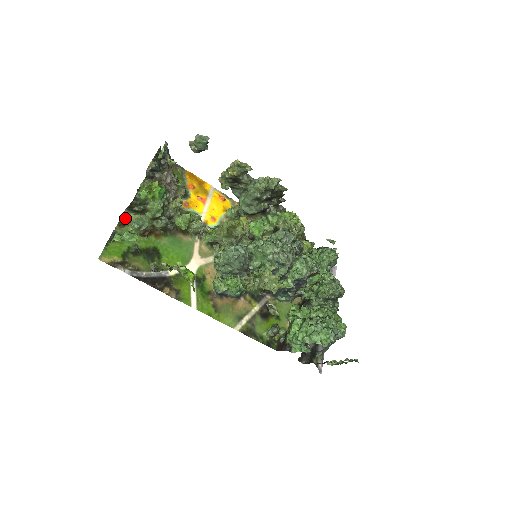
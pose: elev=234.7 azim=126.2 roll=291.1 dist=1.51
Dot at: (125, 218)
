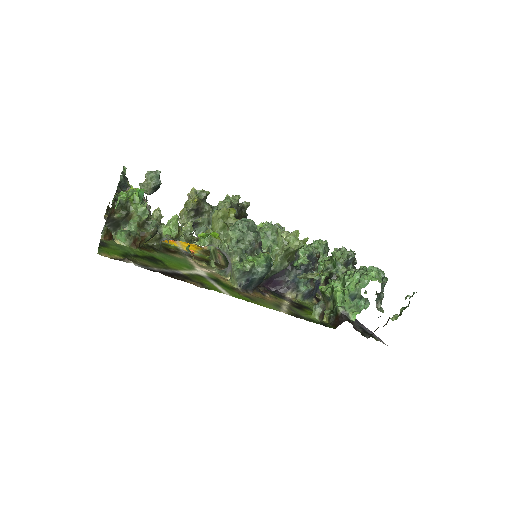
Dot at: (108, 229)
